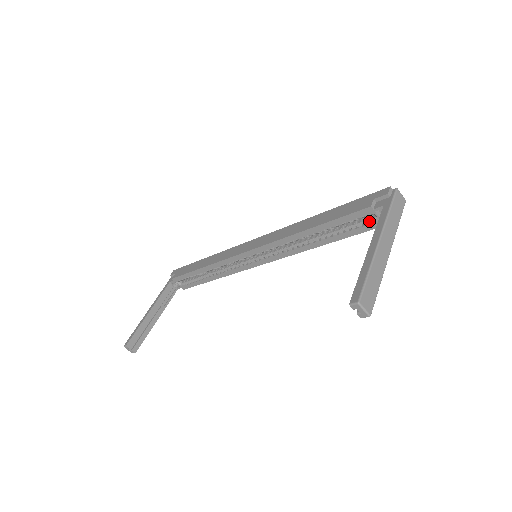
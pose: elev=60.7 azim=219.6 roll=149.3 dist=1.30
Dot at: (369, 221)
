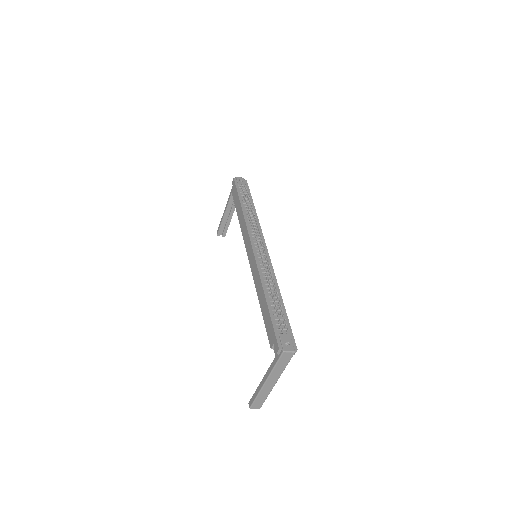
Dot at: occluded
